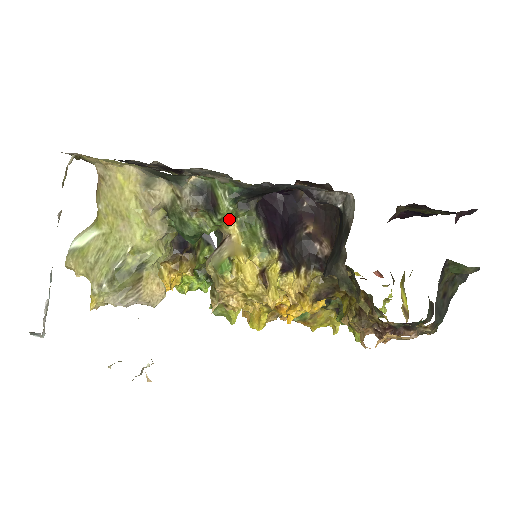
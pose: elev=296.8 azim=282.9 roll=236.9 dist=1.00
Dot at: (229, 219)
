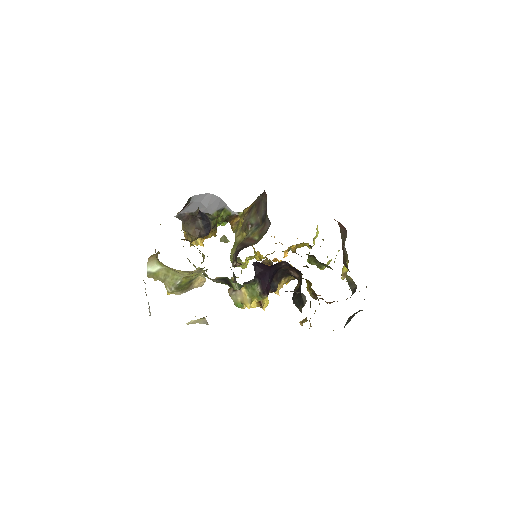
Dot at: occluded
